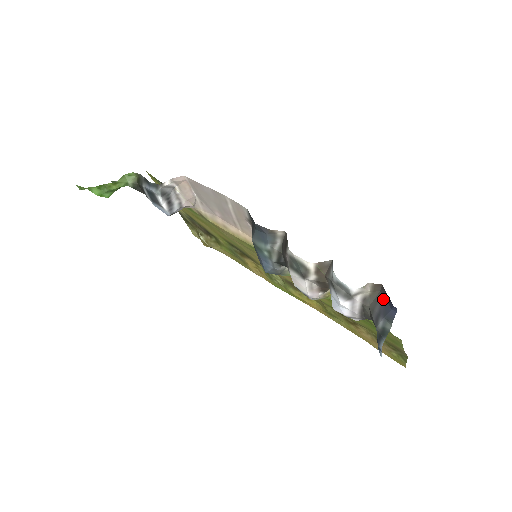
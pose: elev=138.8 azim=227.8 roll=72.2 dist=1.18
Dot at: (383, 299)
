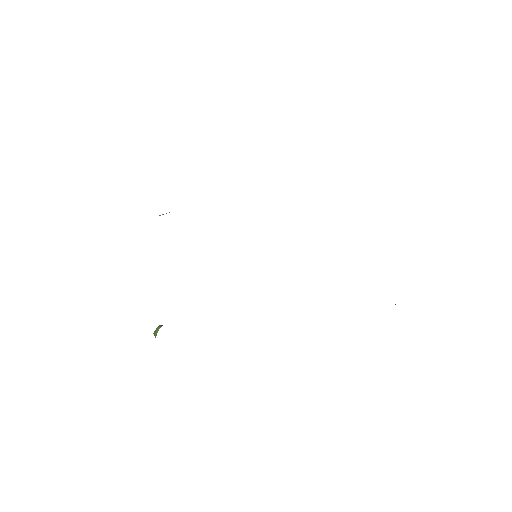
Dot at: occluded
